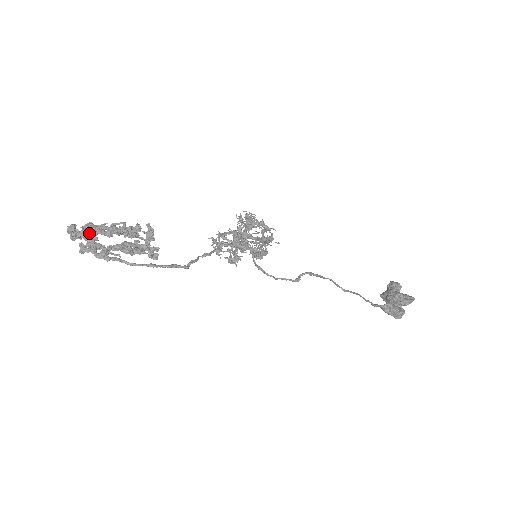
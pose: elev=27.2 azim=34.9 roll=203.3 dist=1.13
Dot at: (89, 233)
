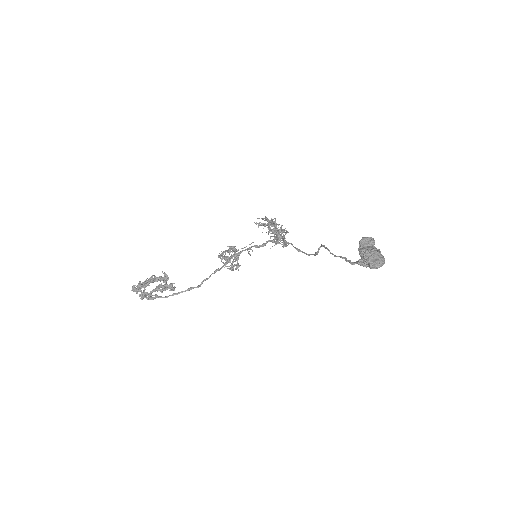
Dot at: (138, 289)
